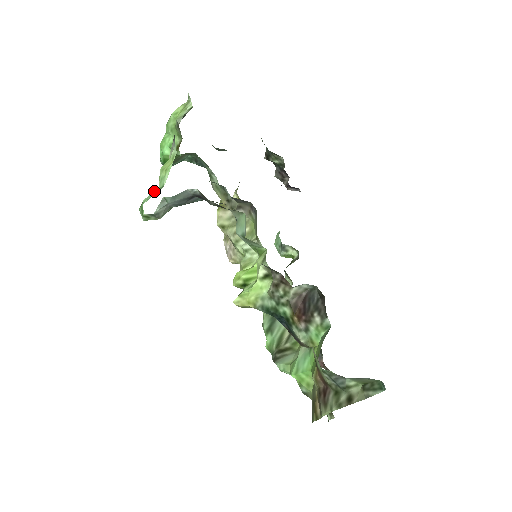
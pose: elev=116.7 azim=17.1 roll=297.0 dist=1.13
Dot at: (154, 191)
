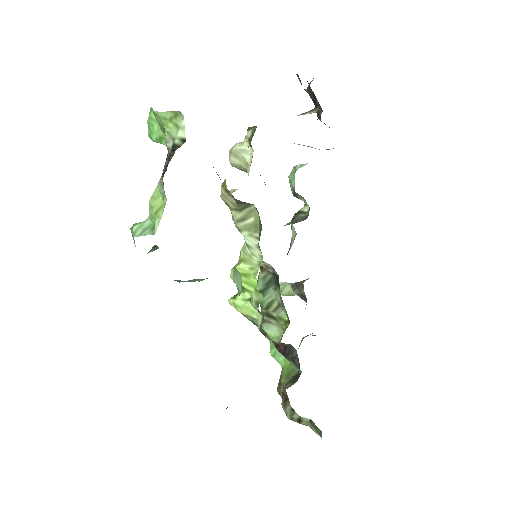
Dot at: (144, 222)
